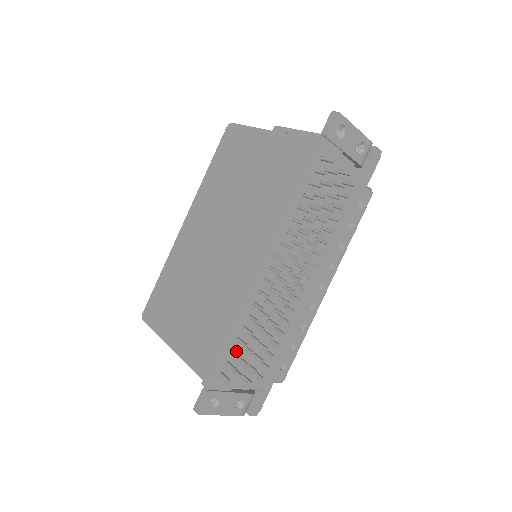
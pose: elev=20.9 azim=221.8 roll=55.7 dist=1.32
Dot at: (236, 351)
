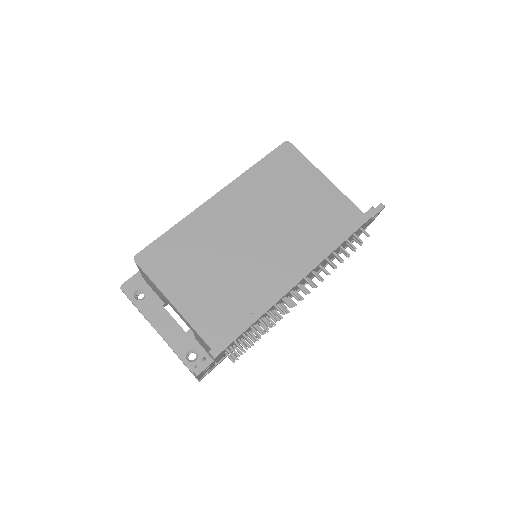
Dot at: (242, 334)
